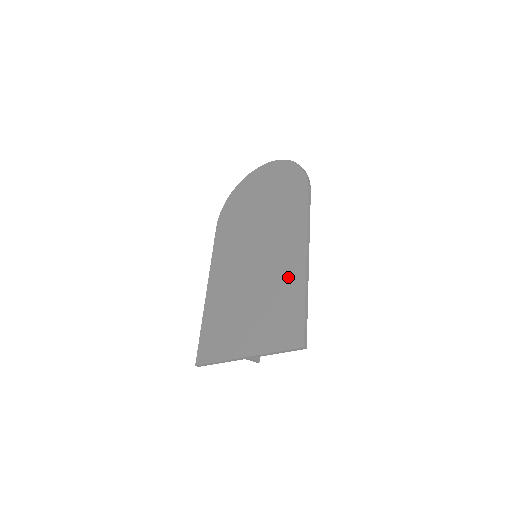
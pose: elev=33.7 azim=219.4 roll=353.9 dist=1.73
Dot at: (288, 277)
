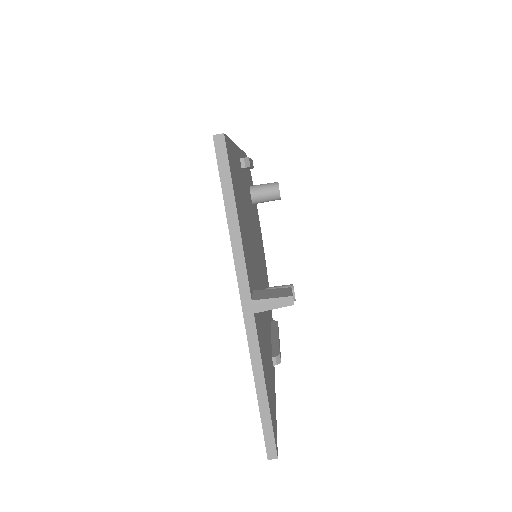
Dot at: occluded
